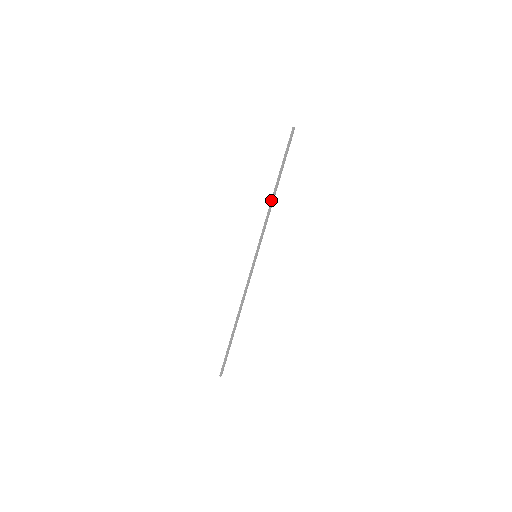
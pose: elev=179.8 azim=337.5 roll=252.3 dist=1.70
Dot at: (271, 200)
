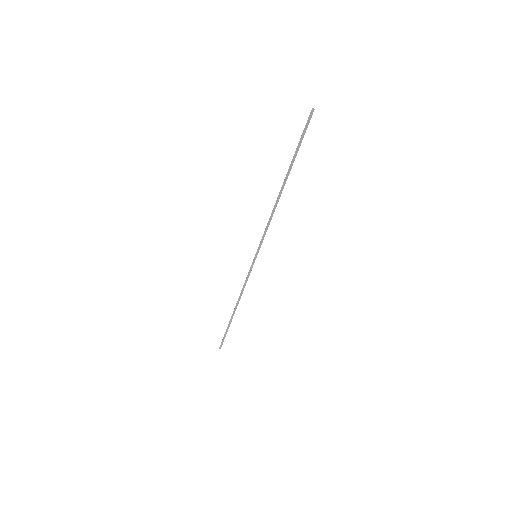
Dot at: (276, 201)
